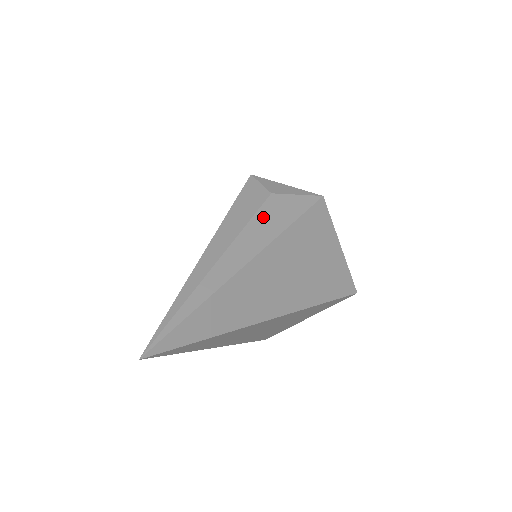
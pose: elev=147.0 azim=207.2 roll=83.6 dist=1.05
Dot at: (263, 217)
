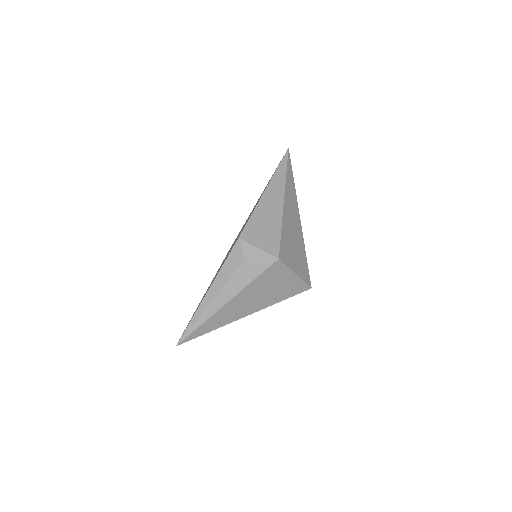
Dot at: (238, 276)
